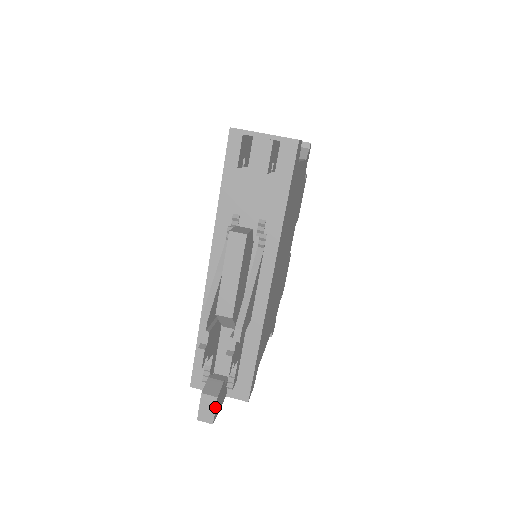
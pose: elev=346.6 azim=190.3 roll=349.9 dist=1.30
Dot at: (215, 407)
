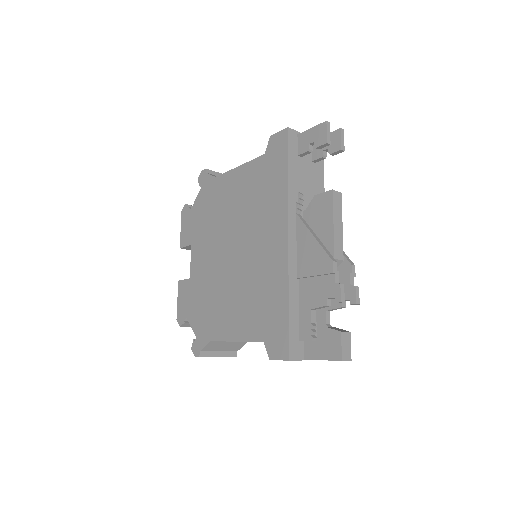
Dot at: (350, 342)
